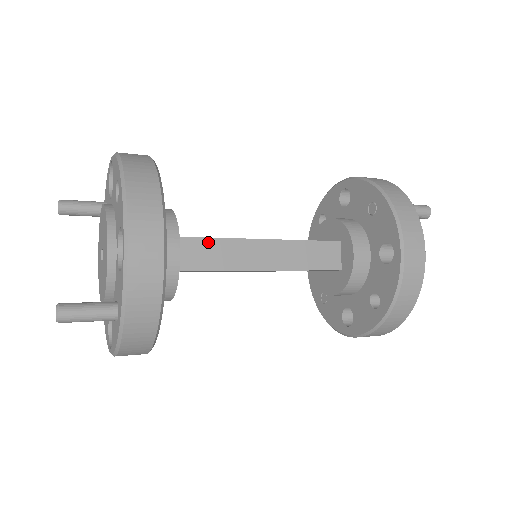
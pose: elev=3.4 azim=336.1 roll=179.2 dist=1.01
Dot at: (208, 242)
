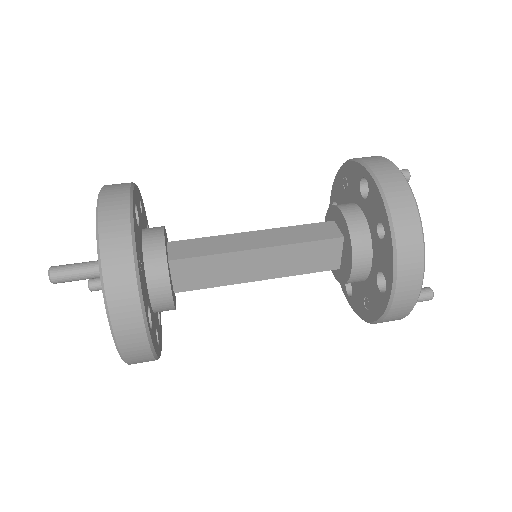
Dot at: (198, 241)
